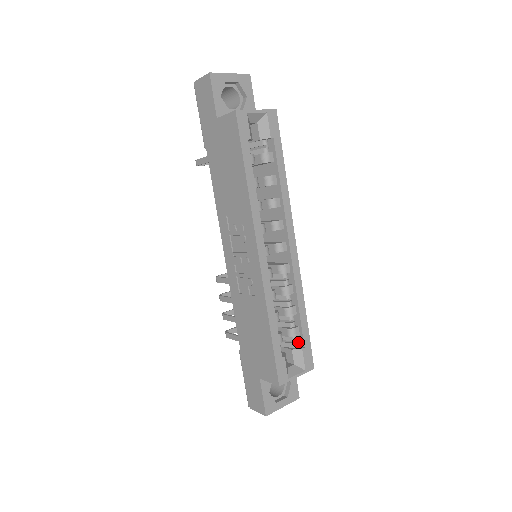
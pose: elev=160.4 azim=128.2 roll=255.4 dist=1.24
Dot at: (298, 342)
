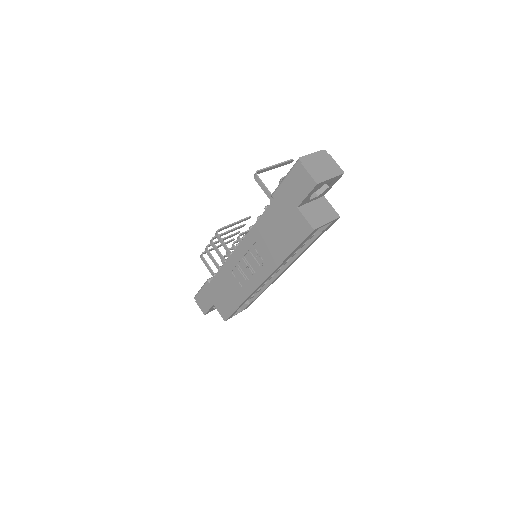
Dot at: occluded
